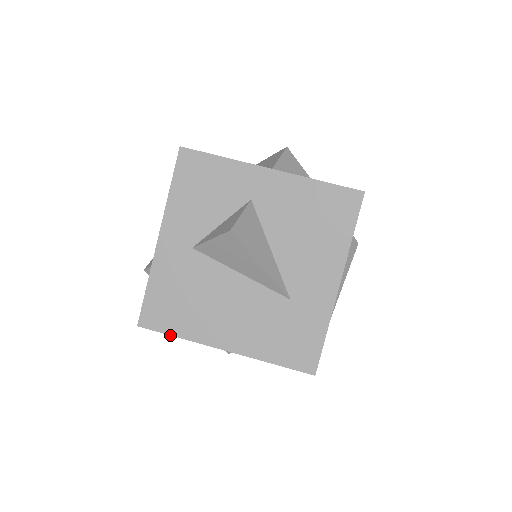
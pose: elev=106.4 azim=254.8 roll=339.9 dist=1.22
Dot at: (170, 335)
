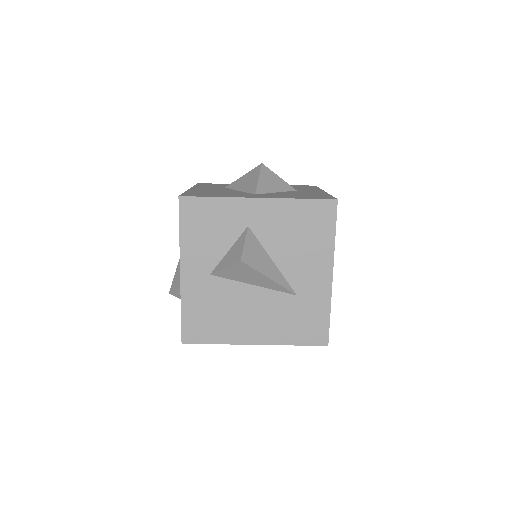
Dot at: occluded
